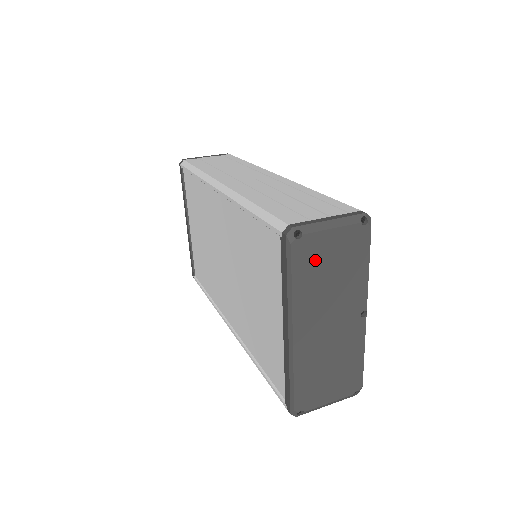
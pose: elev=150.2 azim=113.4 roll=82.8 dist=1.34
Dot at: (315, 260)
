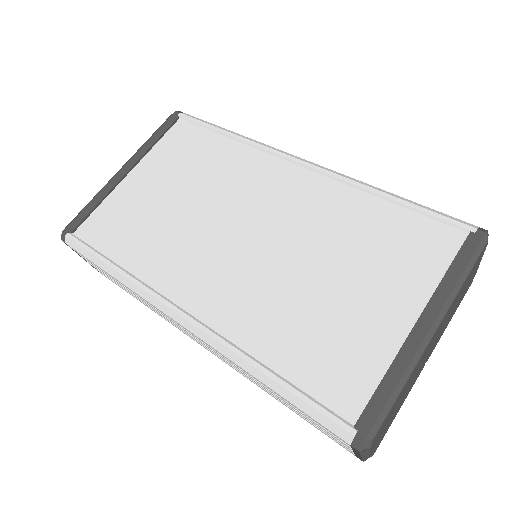
Dot at: (471, 274)
